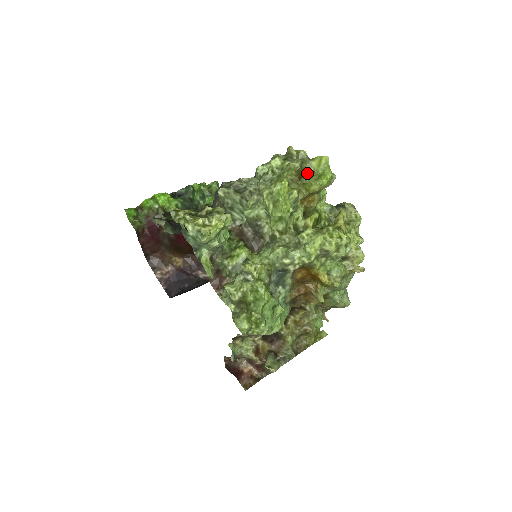
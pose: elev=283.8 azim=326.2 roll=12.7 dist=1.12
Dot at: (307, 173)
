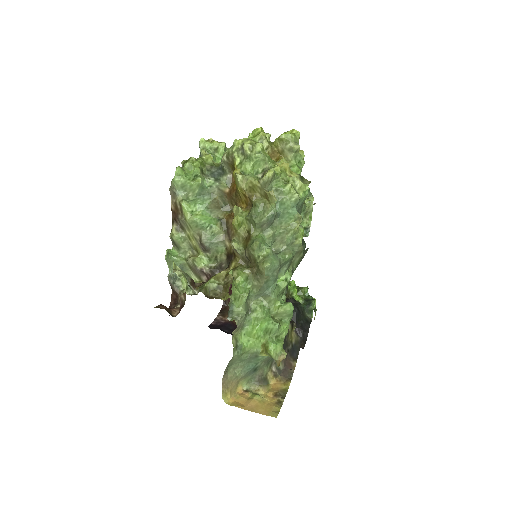
Dot at: occluded
